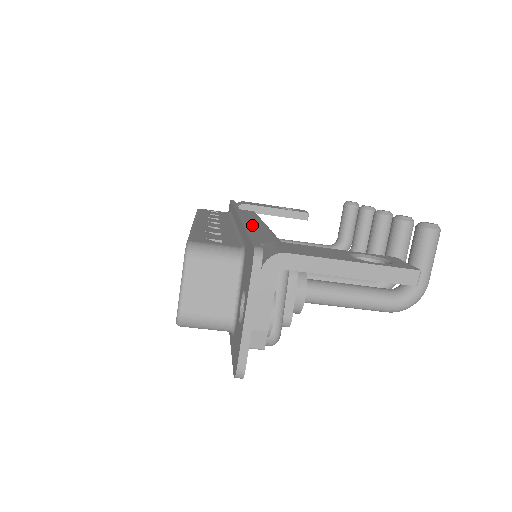
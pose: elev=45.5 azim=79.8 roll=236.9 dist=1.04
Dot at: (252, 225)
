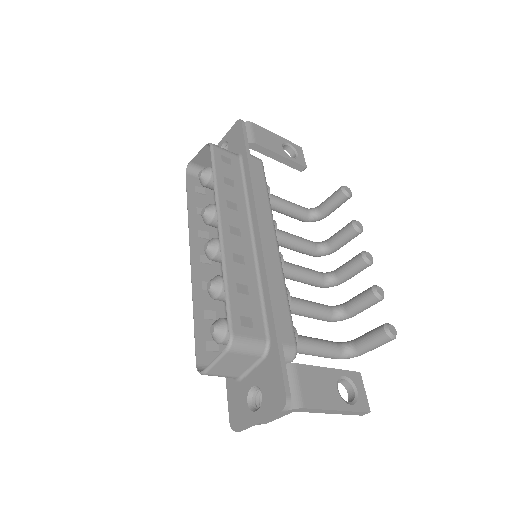
Dot at: (269, 256)
